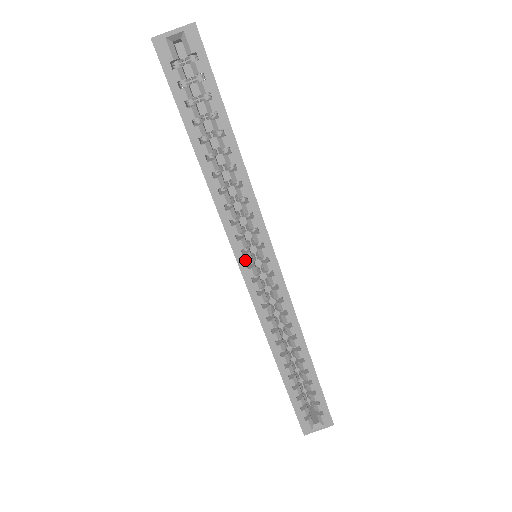
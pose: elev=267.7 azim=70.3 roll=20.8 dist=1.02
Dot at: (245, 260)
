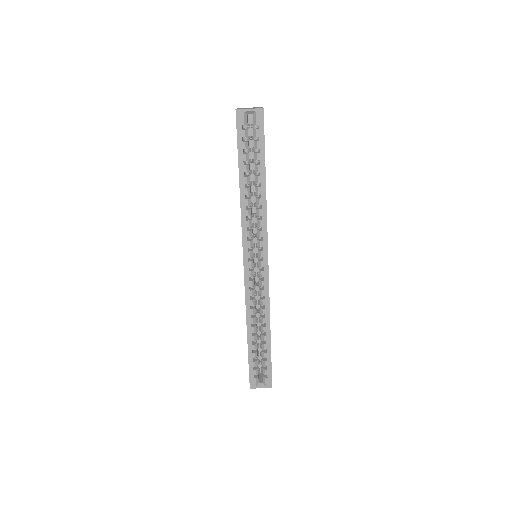
Dot at: (248, 255)
